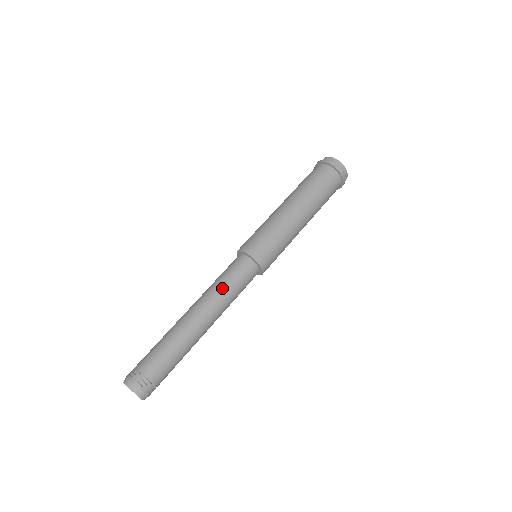
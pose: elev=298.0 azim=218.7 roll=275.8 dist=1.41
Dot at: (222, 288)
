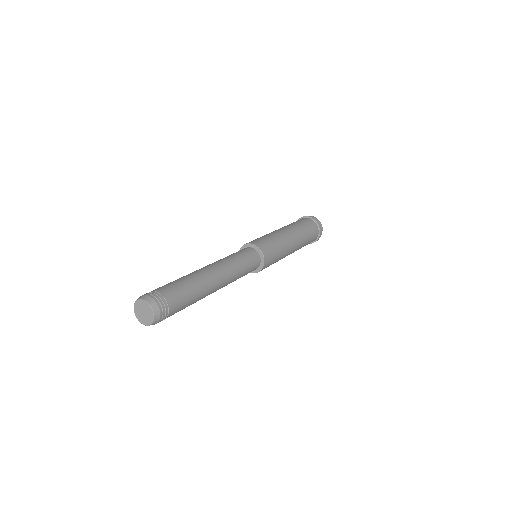
Dot at: (234, 260)
